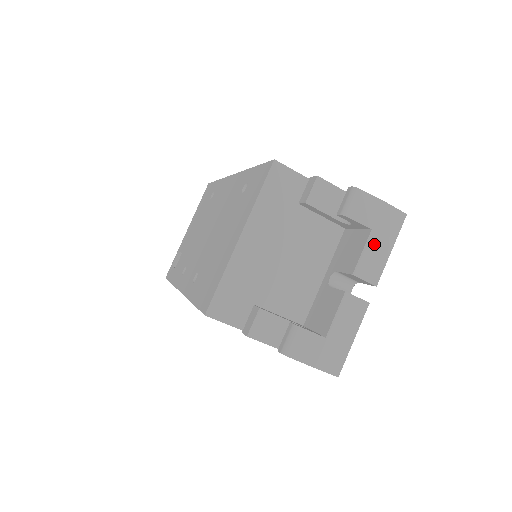
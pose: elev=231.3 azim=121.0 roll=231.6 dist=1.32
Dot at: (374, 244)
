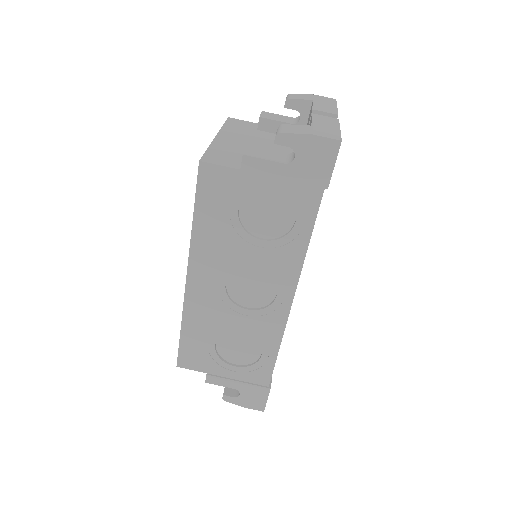
Dot at: (320, 104)
